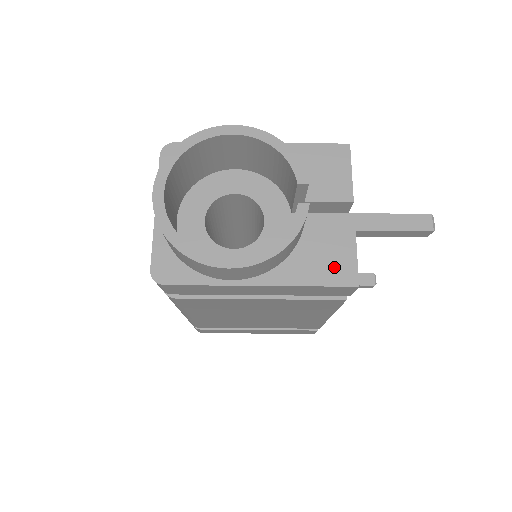
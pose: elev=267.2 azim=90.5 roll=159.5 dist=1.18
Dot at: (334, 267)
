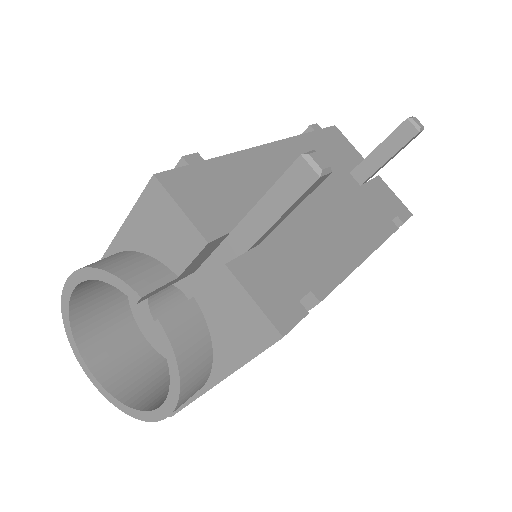
Dot at: (249, 330)
